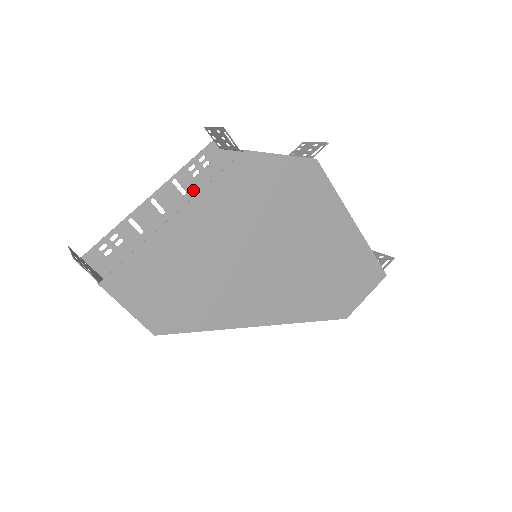
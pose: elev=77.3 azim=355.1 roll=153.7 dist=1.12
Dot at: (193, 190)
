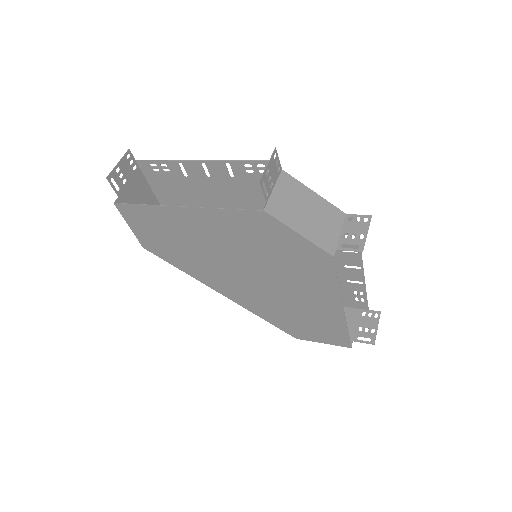
Dot at: (241, 179)
